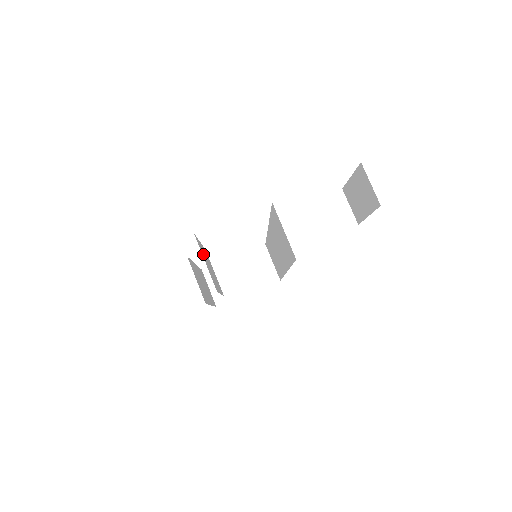
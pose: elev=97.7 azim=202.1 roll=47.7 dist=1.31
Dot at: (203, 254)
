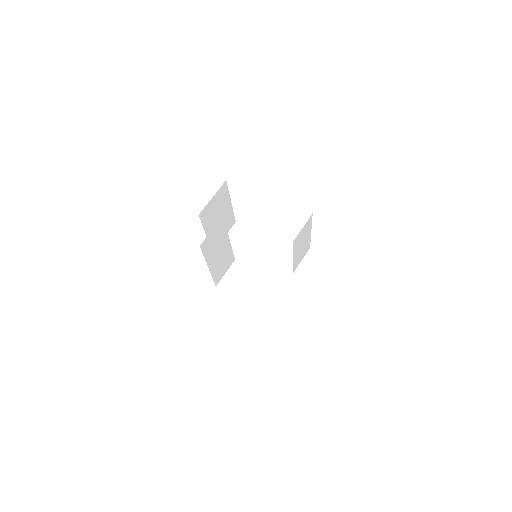
Dot at: (220, 199)
